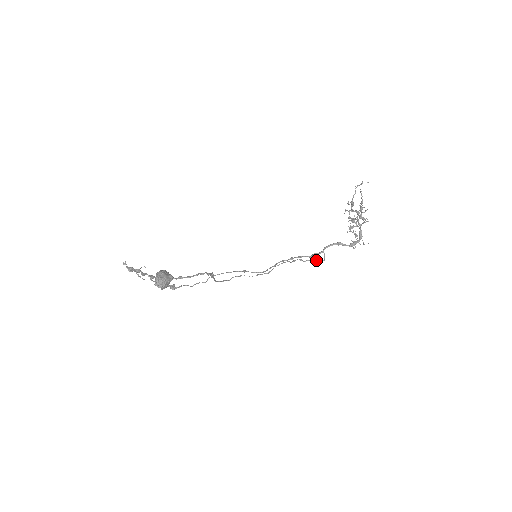
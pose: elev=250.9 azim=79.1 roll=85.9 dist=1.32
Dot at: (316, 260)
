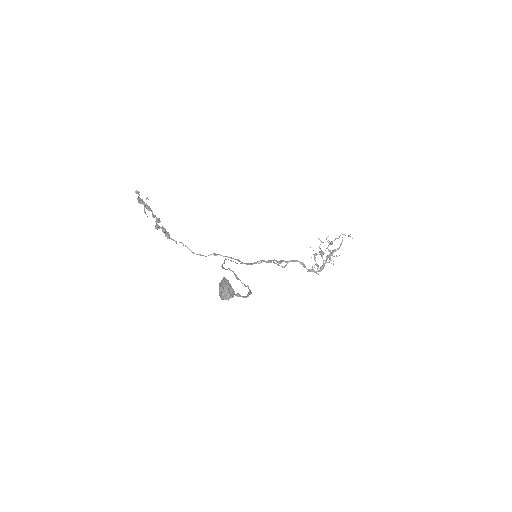
Dot at: (279, 265)
